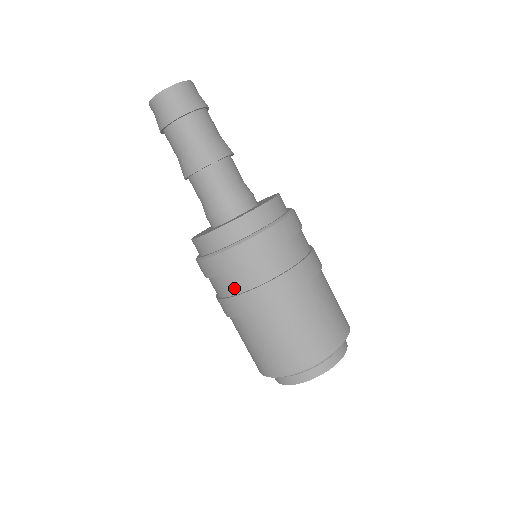
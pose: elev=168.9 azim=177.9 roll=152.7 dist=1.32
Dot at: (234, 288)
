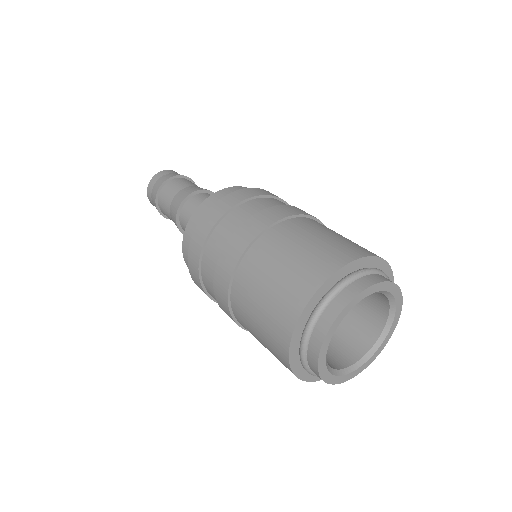
Dot at: (212, 270)
